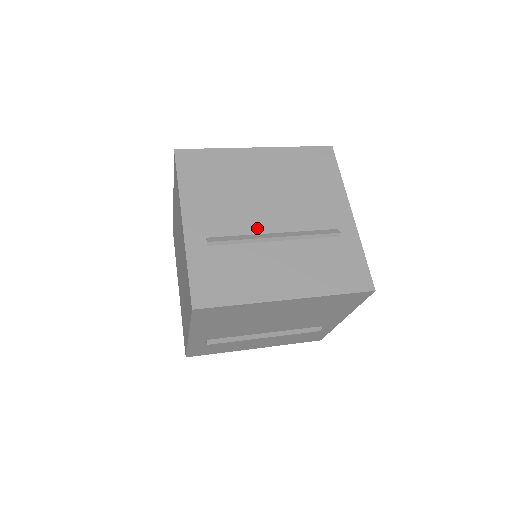
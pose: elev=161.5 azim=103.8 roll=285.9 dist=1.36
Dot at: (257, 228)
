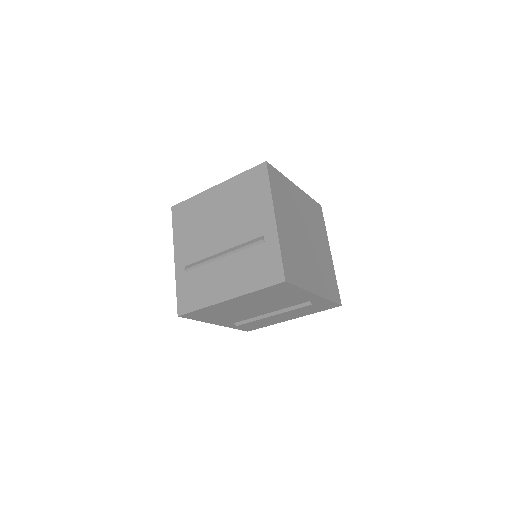
Dot at: (213, 251)
